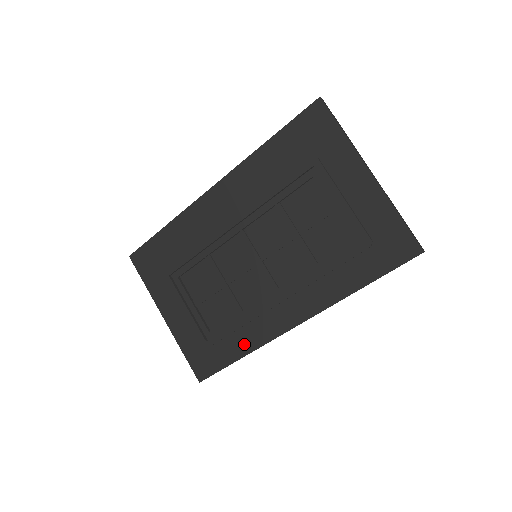
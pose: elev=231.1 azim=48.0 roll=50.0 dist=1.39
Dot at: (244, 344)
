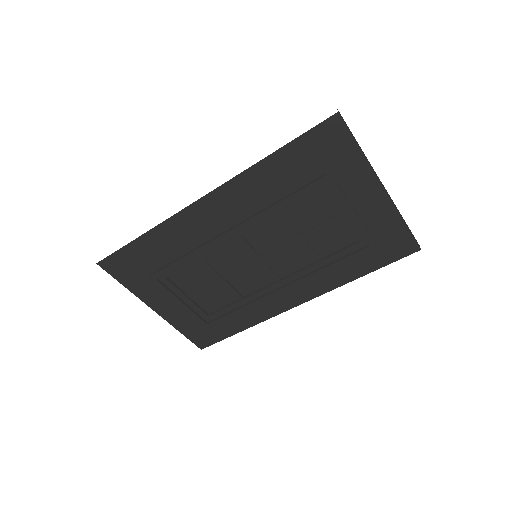
Dot at: (246, 321)
